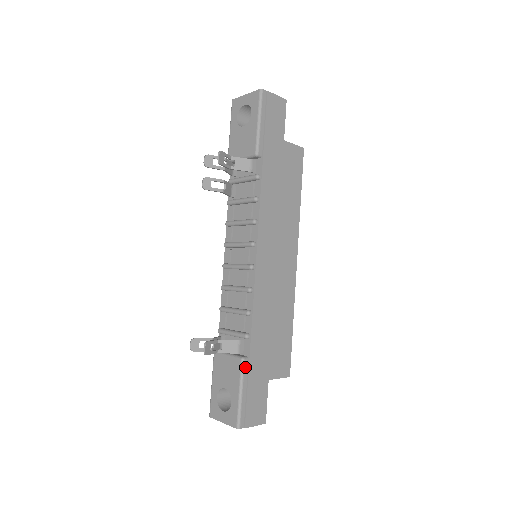
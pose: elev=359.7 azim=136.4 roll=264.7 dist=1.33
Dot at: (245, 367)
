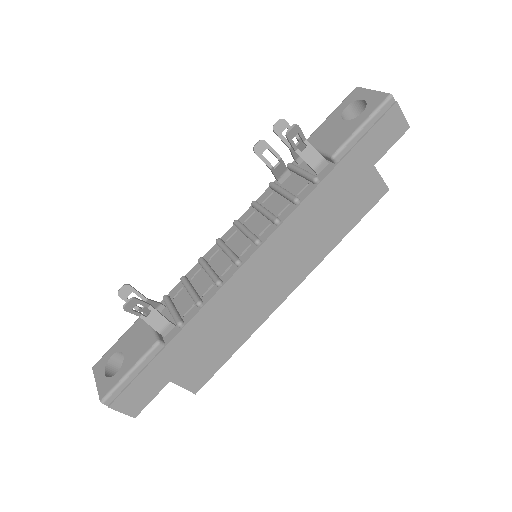
Dot at: (154, 351)
